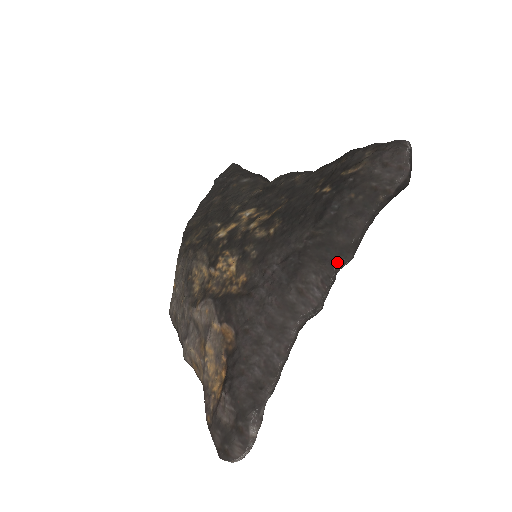
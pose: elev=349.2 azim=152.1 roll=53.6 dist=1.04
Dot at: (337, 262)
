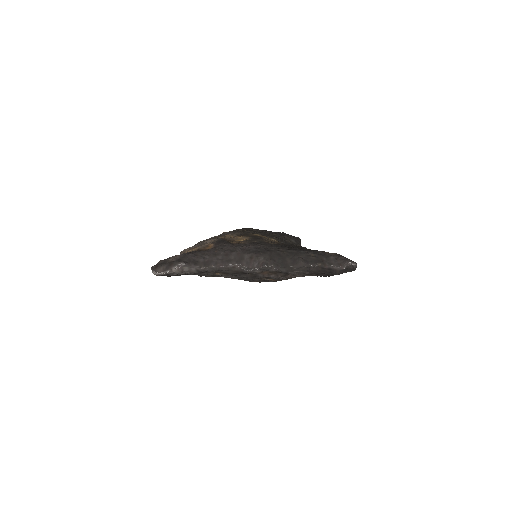
Dot at: (277, 265)
